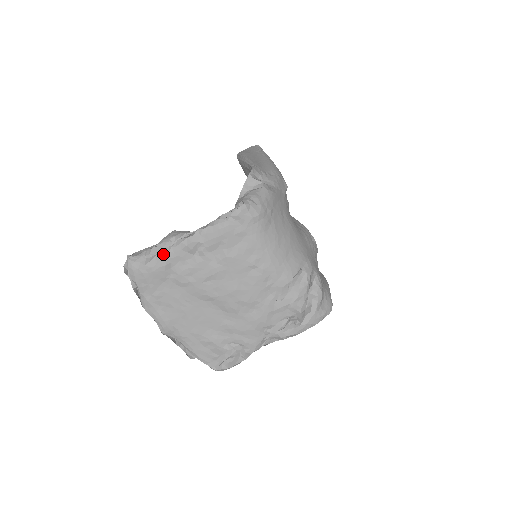
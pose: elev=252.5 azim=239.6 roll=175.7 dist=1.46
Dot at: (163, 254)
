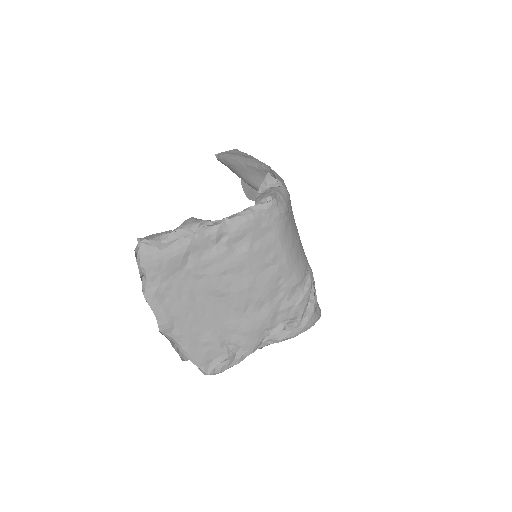
Dot at: (184, 240)
